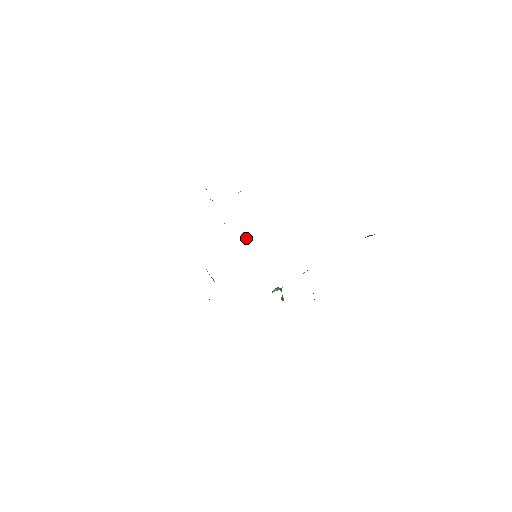
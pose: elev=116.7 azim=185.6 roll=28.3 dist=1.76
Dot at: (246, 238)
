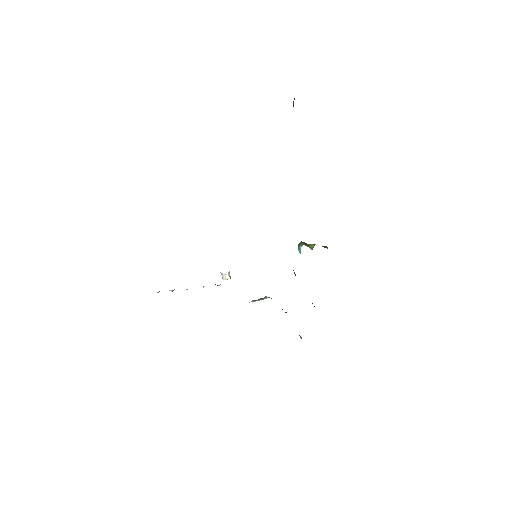
Dot at: (229, 275)
